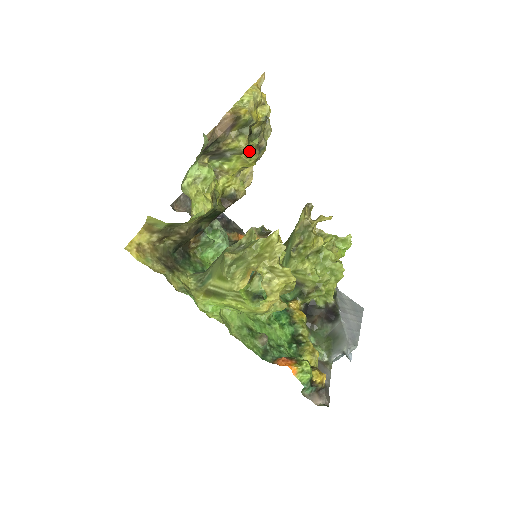
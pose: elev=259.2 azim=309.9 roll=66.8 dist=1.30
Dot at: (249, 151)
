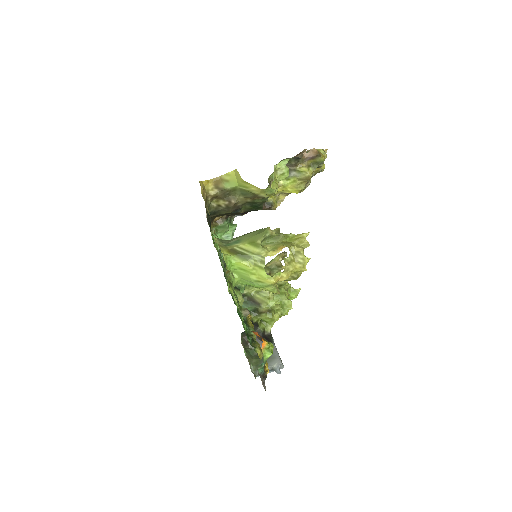
Dot at: (304, 181)
